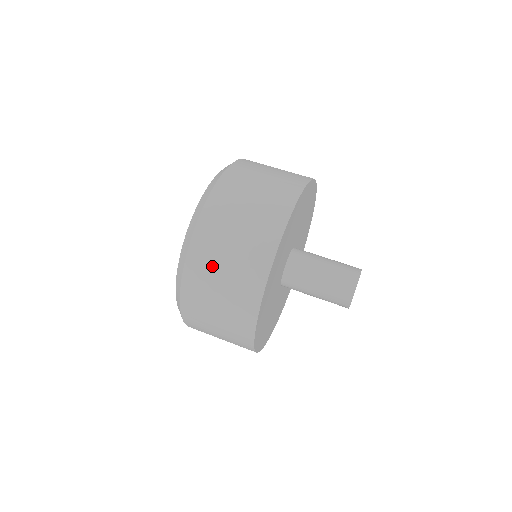
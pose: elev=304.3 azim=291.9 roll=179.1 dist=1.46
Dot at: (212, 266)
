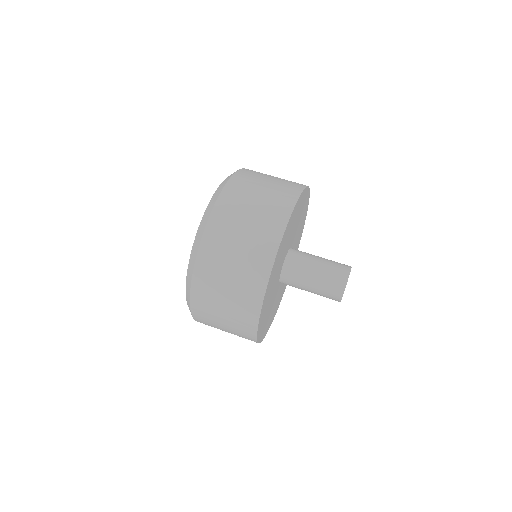
Dot at: (212, 305)
